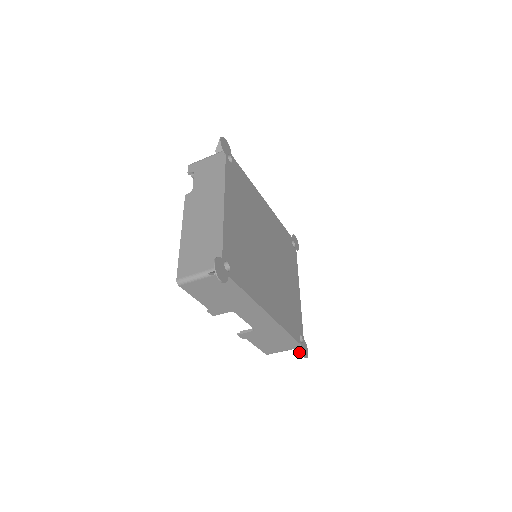
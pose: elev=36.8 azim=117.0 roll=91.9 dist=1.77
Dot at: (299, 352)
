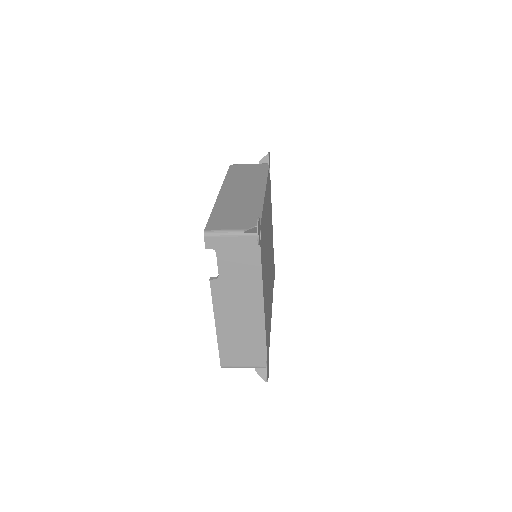
Dot at: occluded
